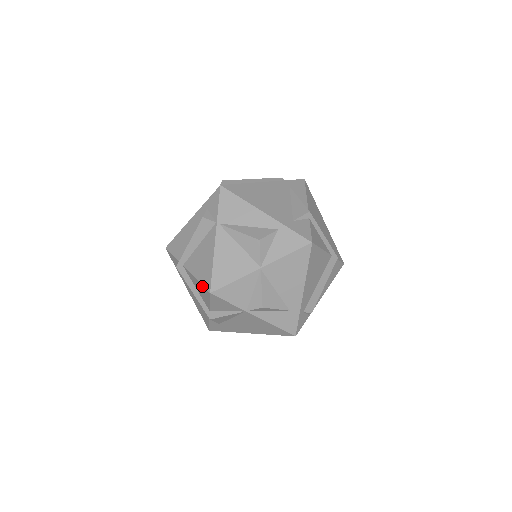
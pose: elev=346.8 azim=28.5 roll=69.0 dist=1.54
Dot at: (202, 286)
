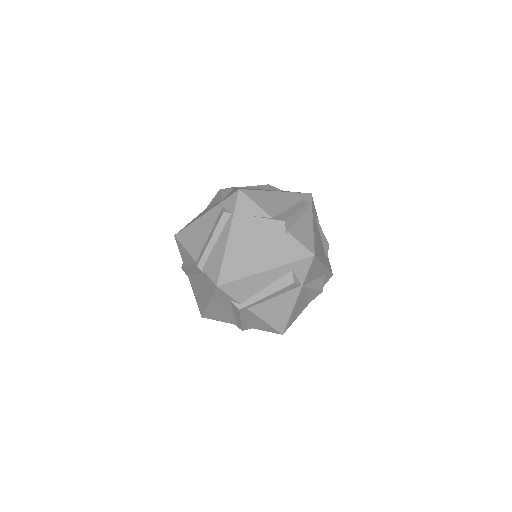
Dot at: (272, 328)
